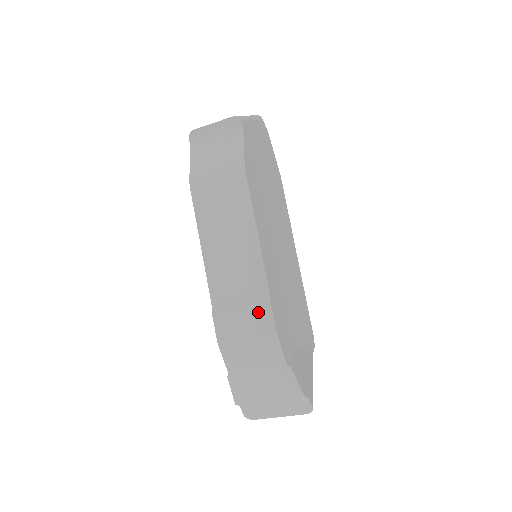
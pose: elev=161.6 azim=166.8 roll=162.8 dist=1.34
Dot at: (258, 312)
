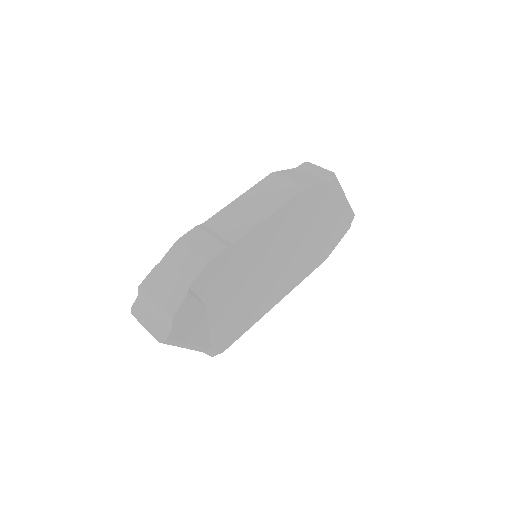
Dot at: (215, 246)
